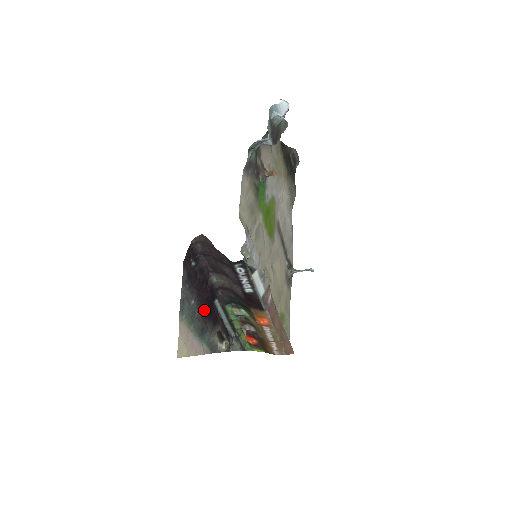
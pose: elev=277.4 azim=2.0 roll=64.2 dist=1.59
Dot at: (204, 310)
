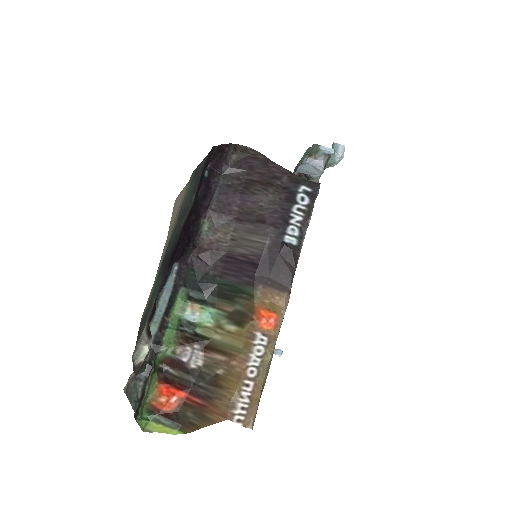
Dot at: (177, 243)
